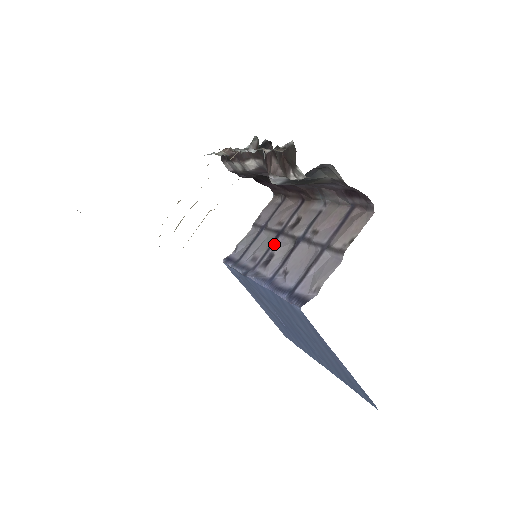
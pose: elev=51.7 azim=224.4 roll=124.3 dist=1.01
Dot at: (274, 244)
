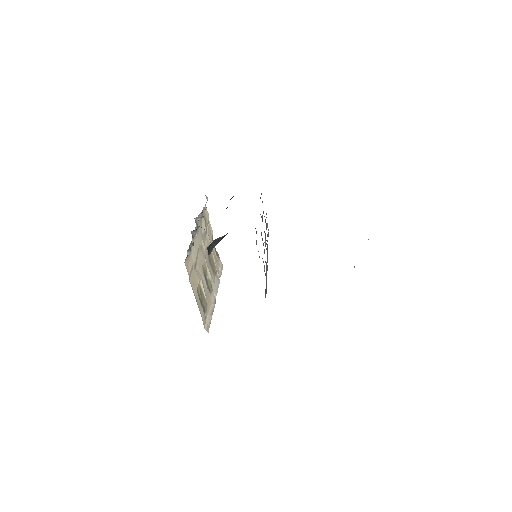
Dot at: occluded
